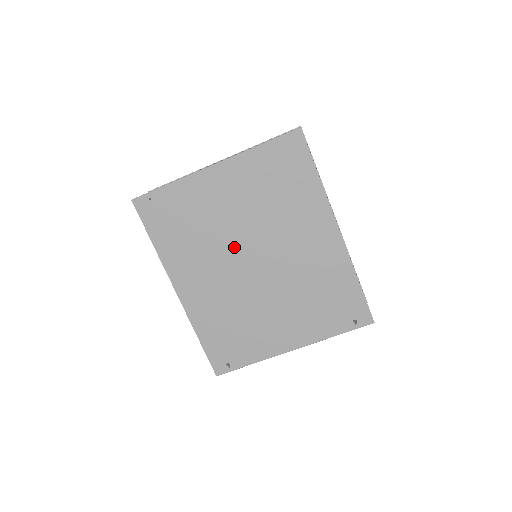
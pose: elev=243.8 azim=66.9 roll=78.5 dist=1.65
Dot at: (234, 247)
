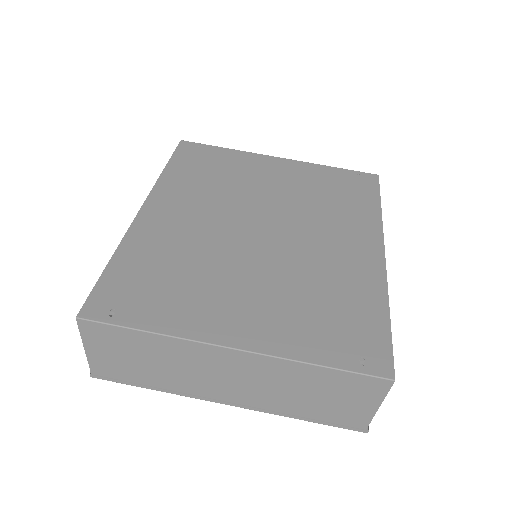
Dot at: (248, 208)
